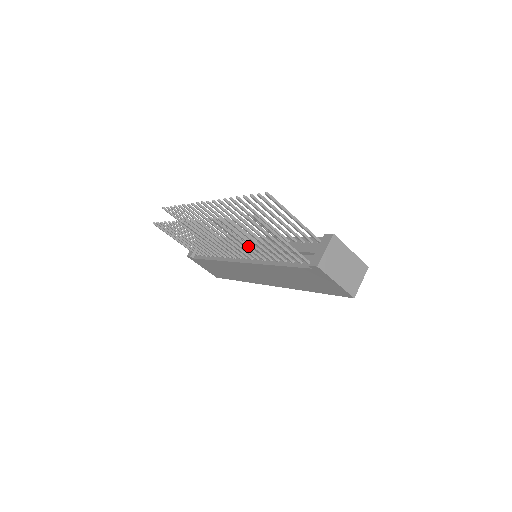
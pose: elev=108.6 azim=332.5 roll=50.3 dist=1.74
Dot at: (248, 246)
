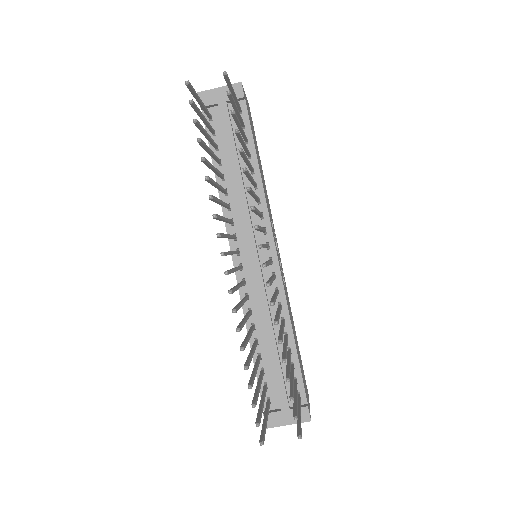
Dot at: (248, 318)
